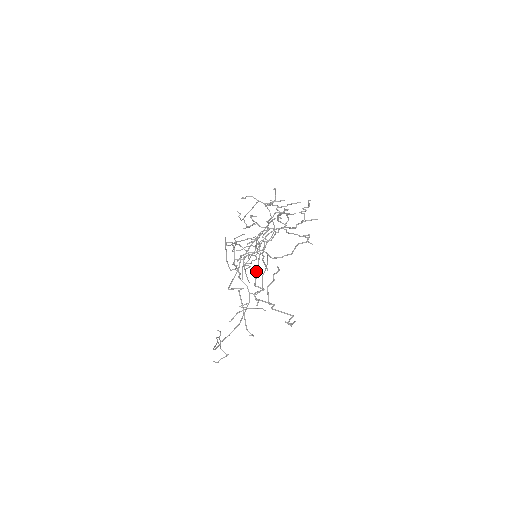
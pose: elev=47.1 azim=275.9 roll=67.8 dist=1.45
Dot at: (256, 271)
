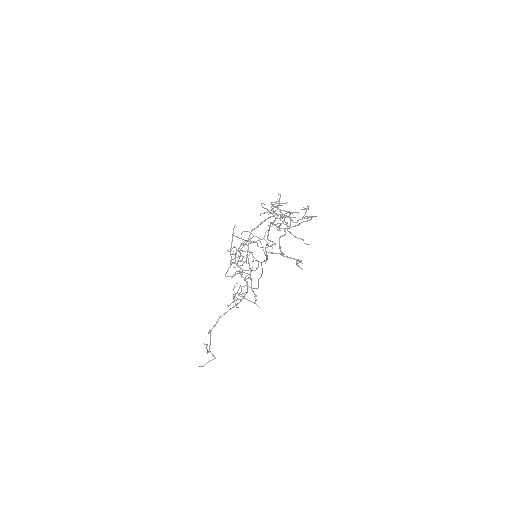
Dot at: (268, 231)
